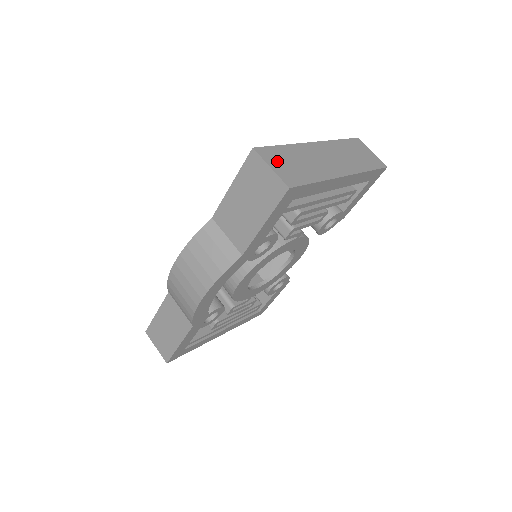
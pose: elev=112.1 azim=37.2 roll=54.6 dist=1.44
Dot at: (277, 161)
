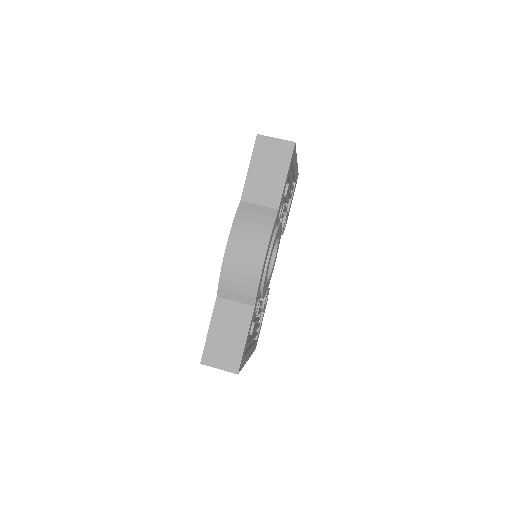
Dot at: occluded
